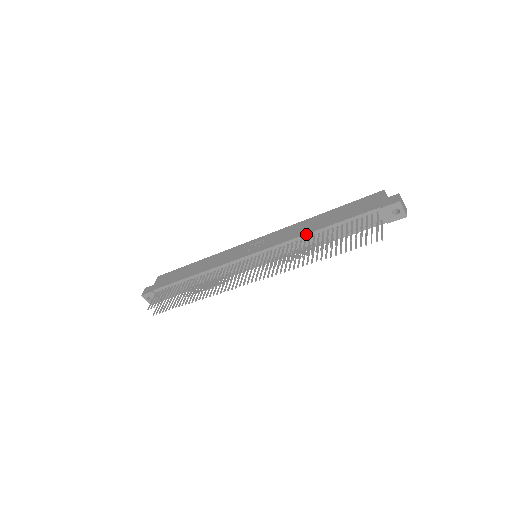
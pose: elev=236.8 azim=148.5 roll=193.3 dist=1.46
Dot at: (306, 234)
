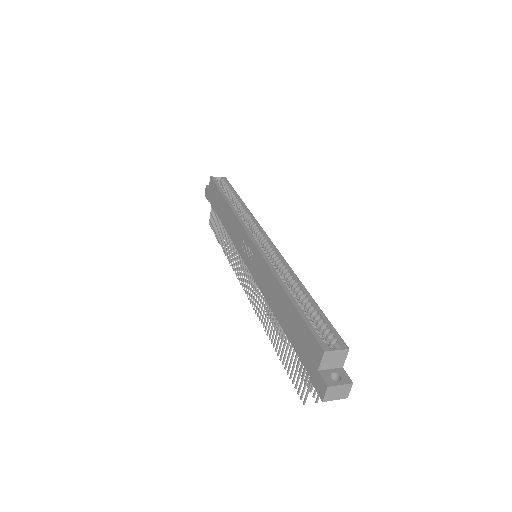
Dot at: occluded
